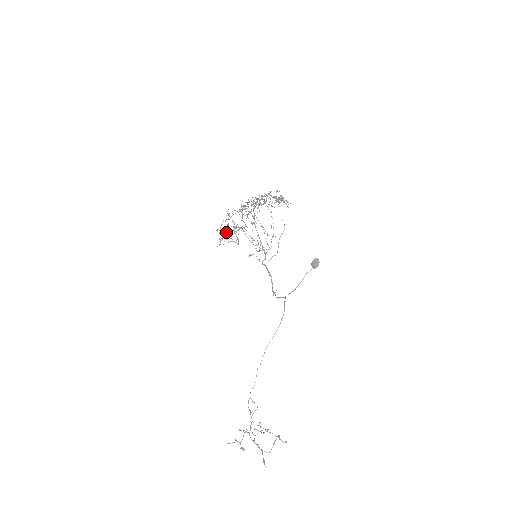
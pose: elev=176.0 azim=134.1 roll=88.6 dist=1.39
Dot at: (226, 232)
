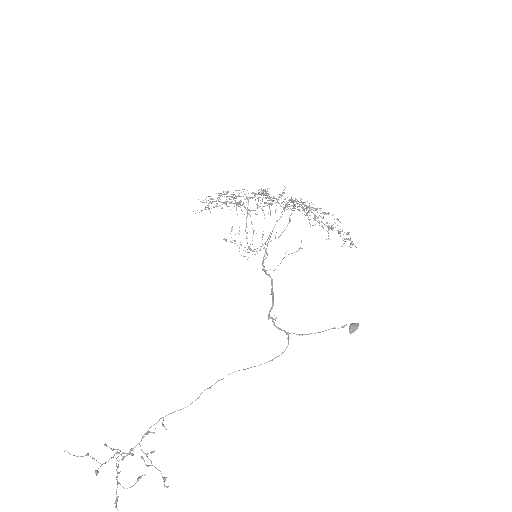
Dot at: (219, 195)
